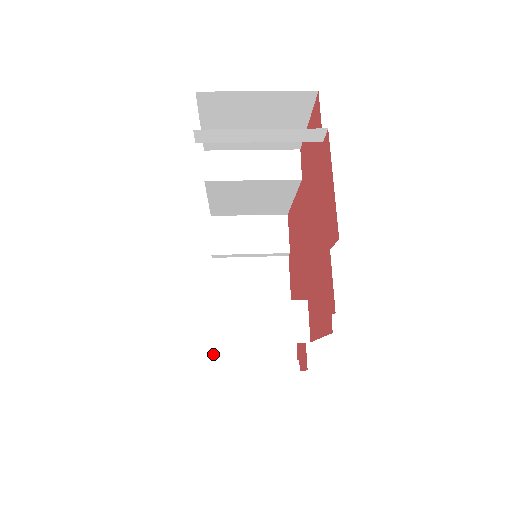
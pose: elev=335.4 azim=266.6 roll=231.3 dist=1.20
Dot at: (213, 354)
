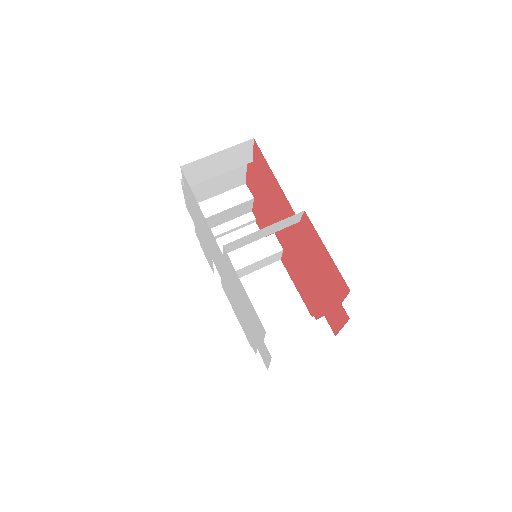
Dot at: occluded
